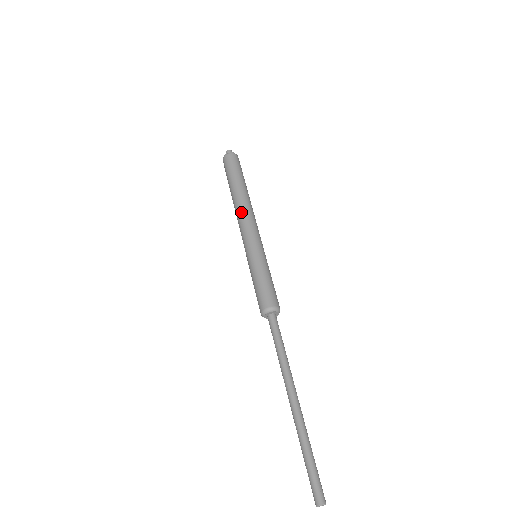
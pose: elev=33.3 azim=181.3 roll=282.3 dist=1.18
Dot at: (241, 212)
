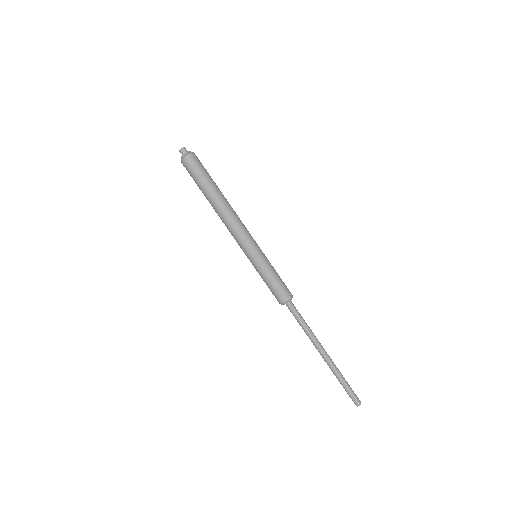
Dot at: (235, 217)
